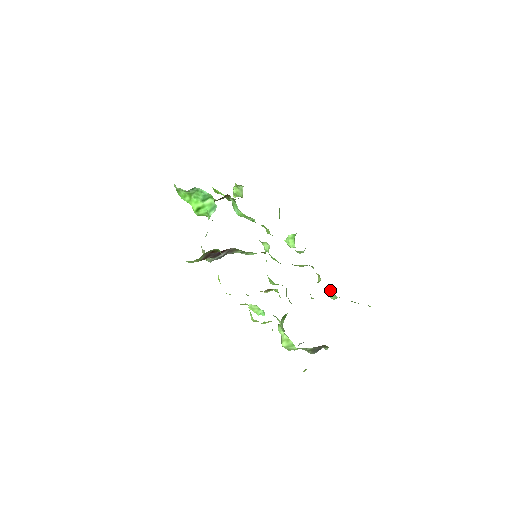
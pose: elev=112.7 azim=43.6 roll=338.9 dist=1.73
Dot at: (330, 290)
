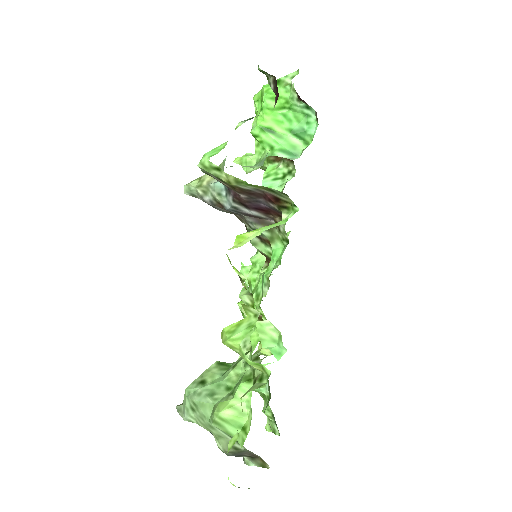
Dot at: occluded
